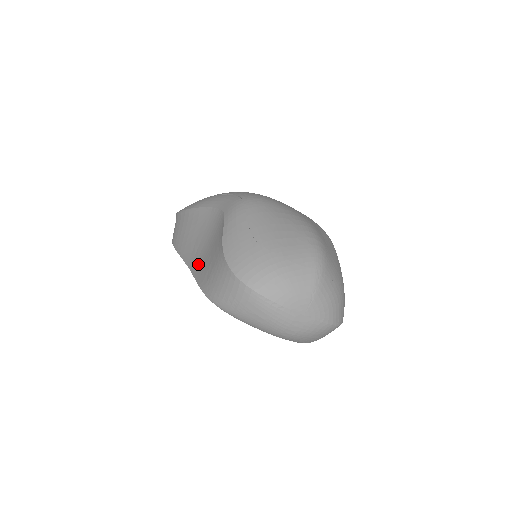
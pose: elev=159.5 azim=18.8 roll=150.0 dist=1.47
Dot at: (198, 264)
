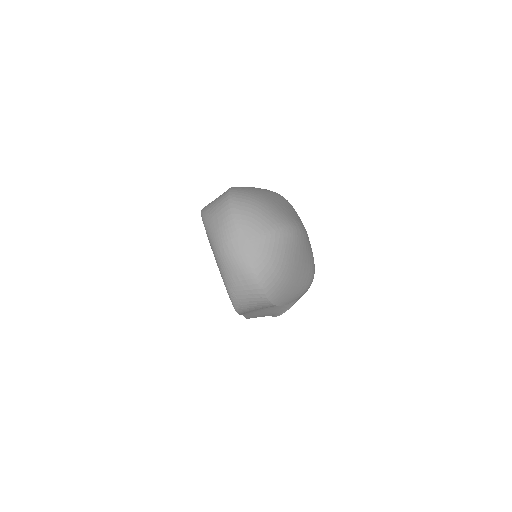
Dot at: occluded
